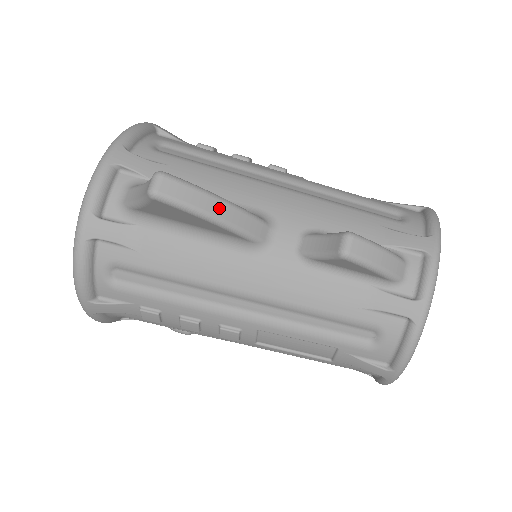
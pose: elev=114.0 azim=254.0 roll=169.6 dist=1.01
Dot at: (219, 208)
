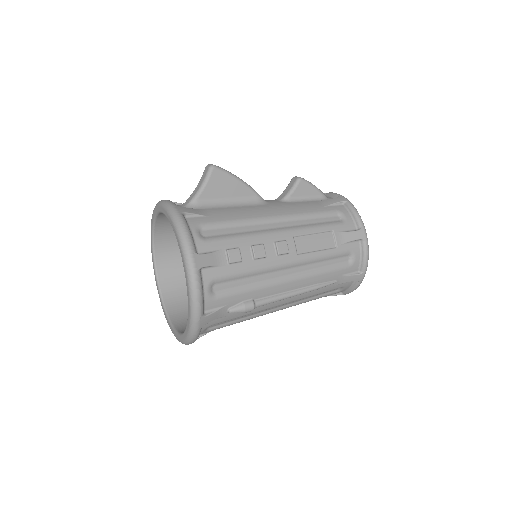
Dot at: occluded
